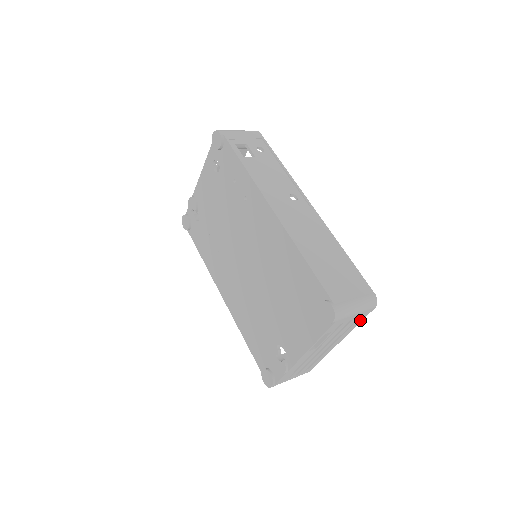
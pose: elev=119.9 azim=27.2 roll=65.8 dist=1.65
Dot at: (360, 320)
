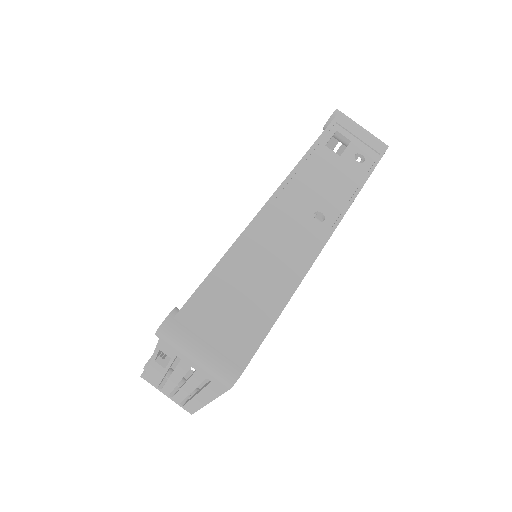
Dot at: (217, 390)
